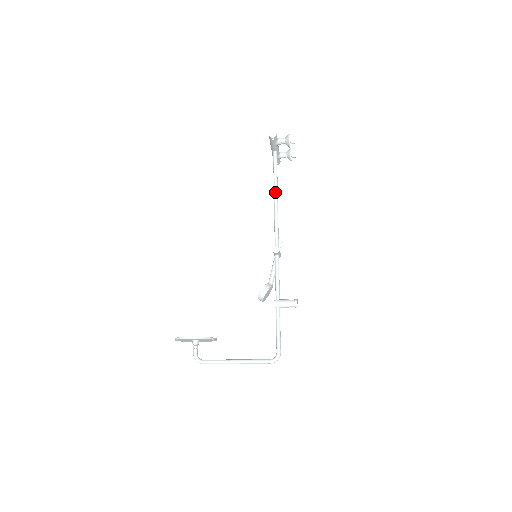
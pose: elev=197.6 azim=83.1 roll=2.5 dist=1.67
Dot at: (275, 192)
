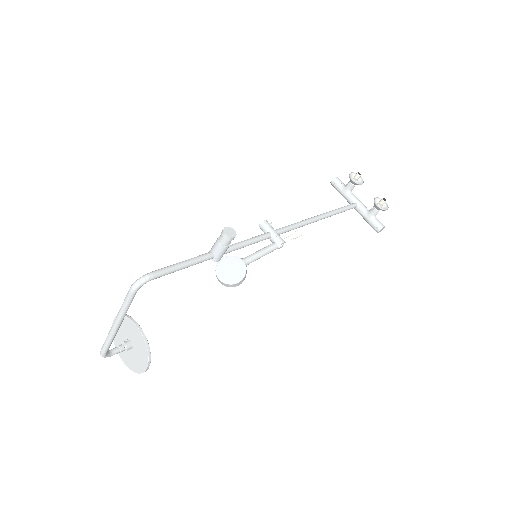
Dot at: (322, 214)
